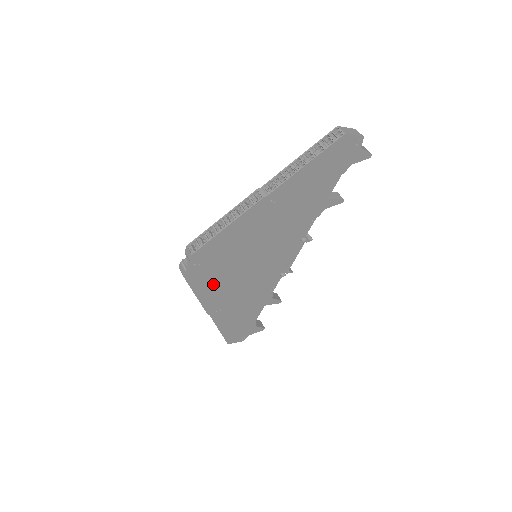
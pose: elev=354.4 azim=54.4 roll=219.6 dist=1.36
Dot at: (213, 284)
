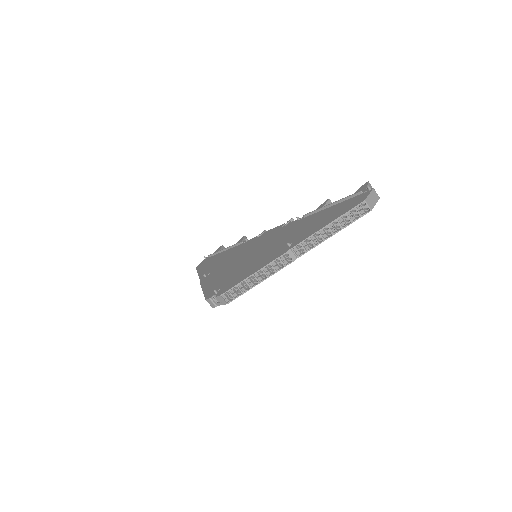
Dot at: occluded
